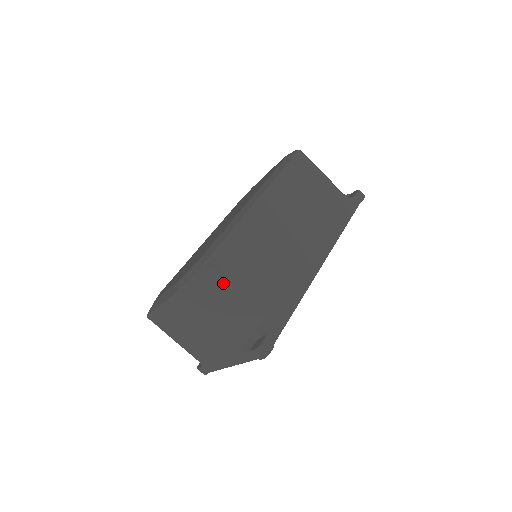
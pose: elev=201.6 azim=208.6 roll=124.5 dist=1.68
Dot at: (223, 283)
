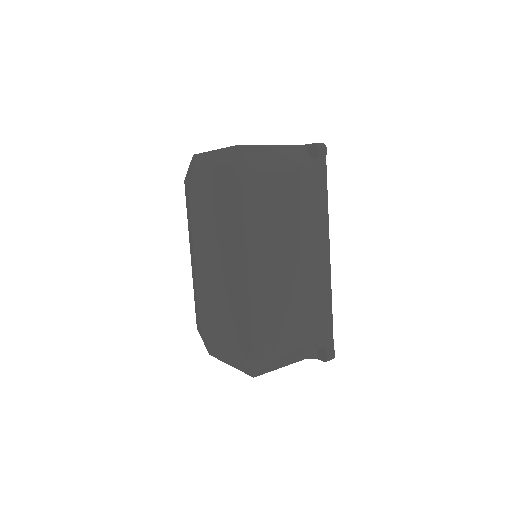
Dot at: (285, 355)
